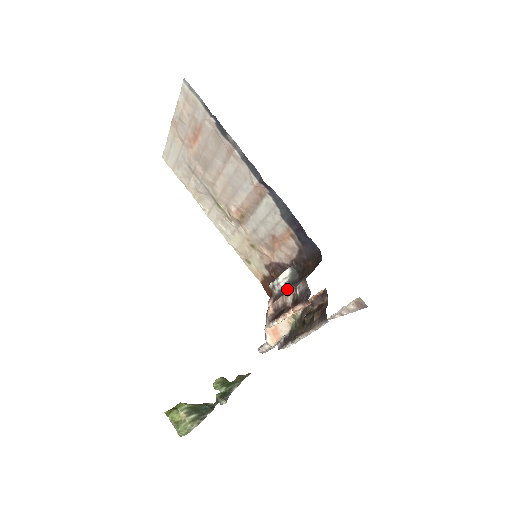
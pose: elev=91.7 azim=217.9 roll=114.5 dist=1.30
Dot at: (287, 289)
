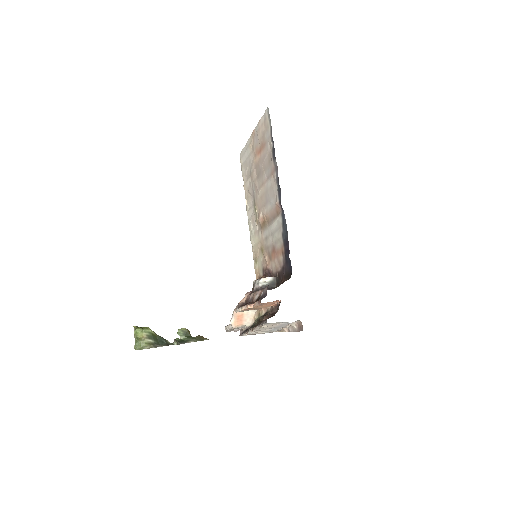
Dot at: occluded
